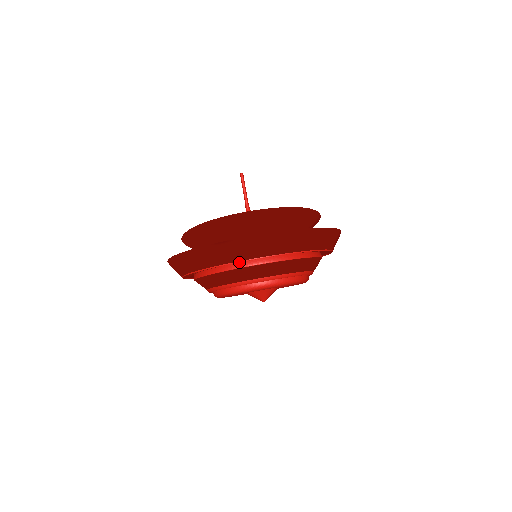
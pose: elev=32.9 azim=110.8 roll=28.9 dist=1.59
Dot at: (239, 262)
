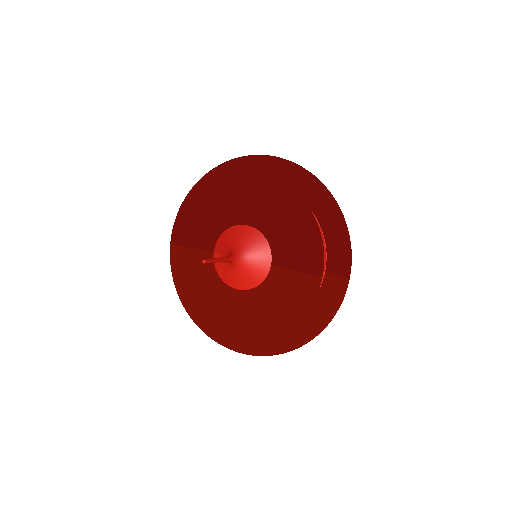
Dot at: occluded
